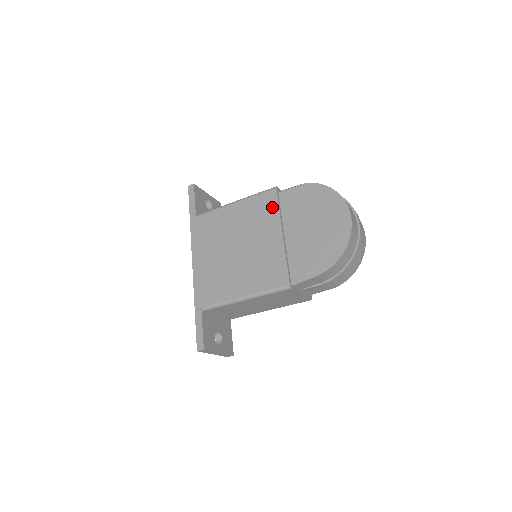
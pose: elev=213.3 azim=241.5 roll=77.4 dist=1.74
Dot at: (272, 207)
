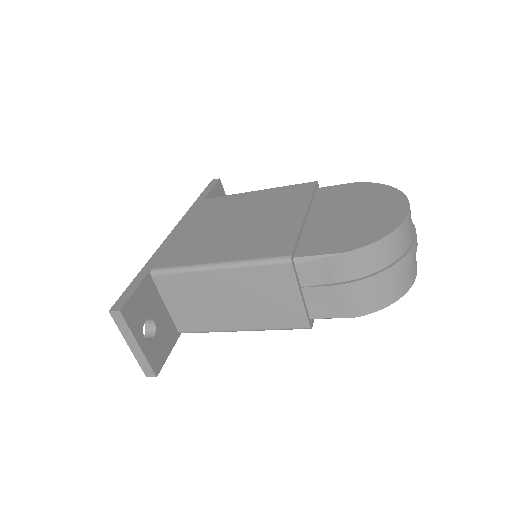
Dot at: (303, 193)
